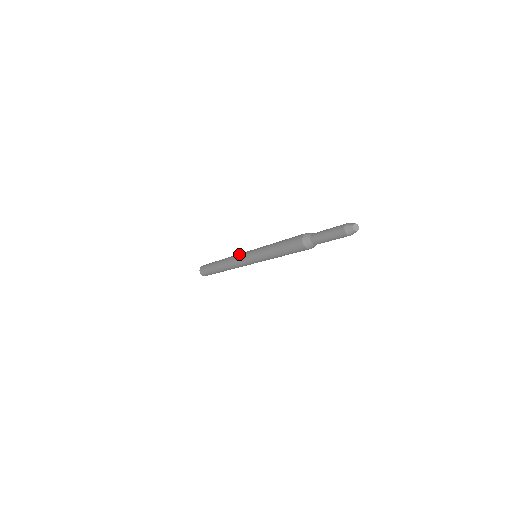
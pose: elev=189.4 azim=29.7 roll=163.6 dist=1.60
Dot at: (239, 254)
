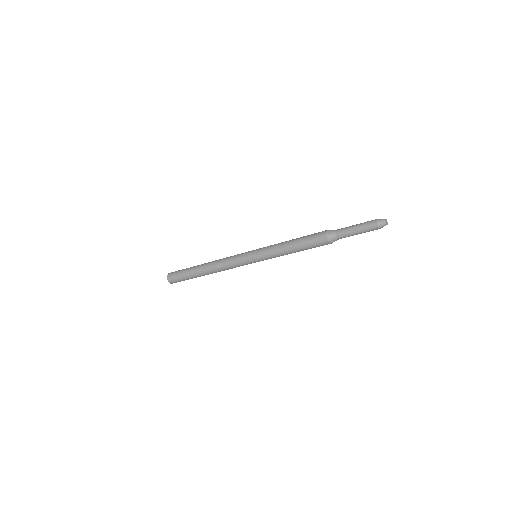
Dot at: (234, 255)
